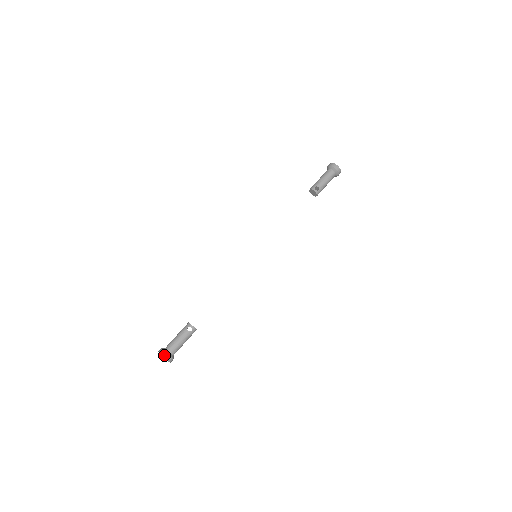
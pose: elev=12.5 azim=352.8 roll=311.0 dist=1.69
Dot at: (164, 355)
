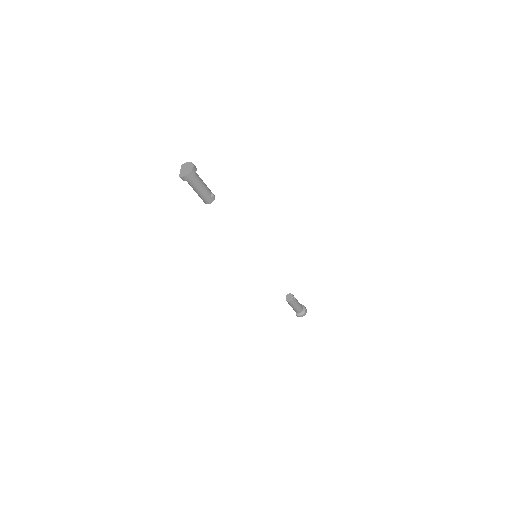
Dot at: (195, 167)
